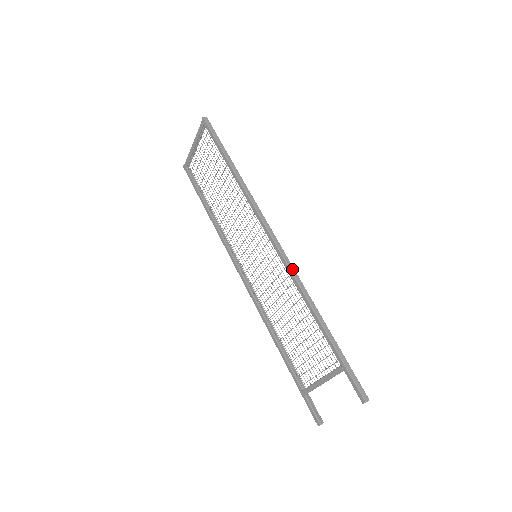
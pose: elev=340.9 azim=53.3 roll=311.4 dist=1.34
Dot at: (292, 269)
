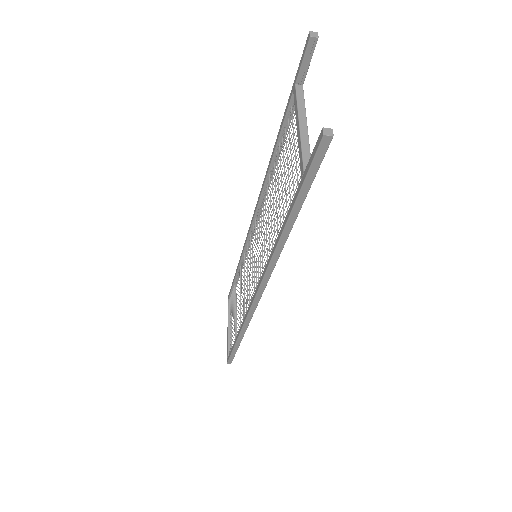
Dot at: occluded
